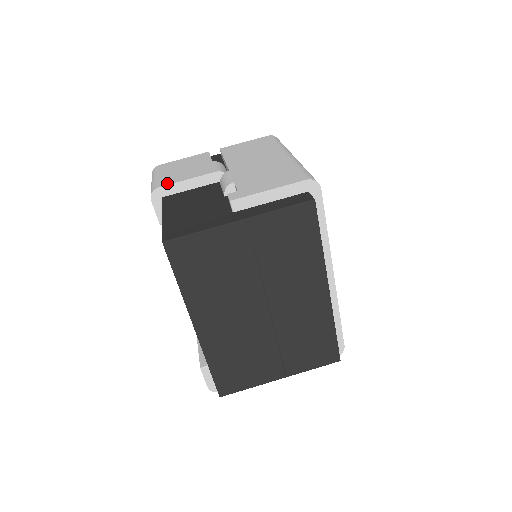
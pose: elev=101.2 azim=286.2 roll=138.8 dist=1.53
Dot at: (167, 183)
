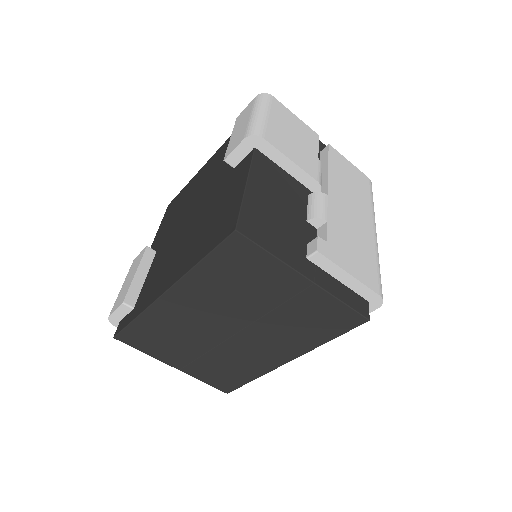
Dot at: (273, 142)
